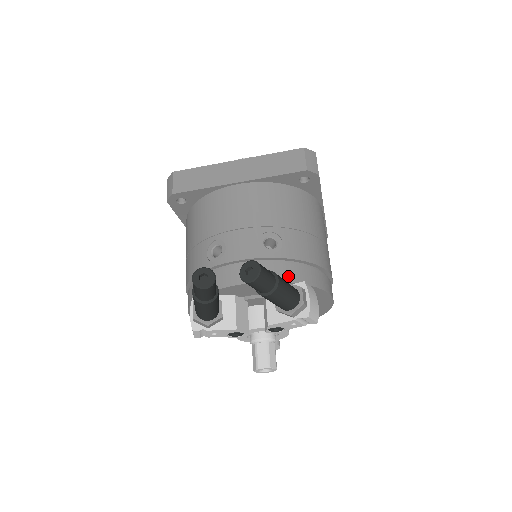
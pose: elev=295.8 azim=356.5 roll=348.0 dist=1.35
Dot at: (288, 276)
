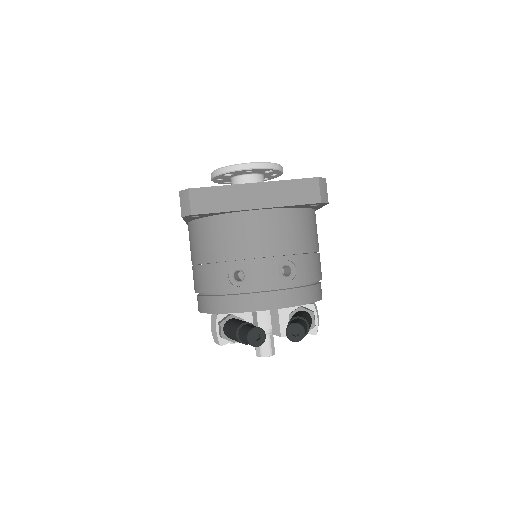
Dot at: (301, 300)
